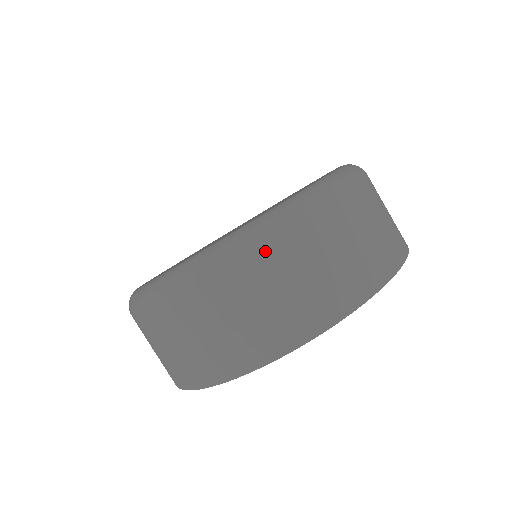
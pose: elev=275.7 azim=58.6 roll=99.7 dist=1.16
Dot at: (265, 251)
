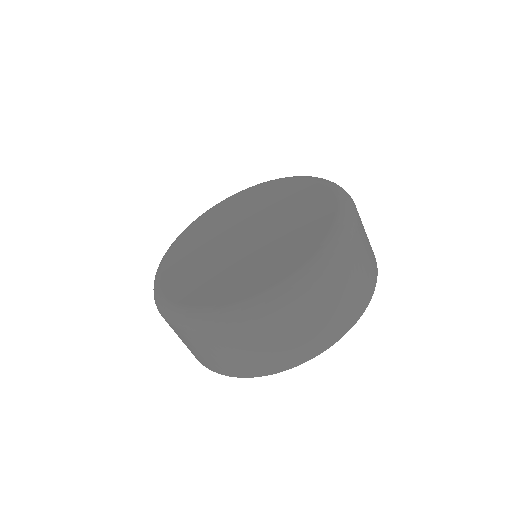
Dot at: (349, 255)
